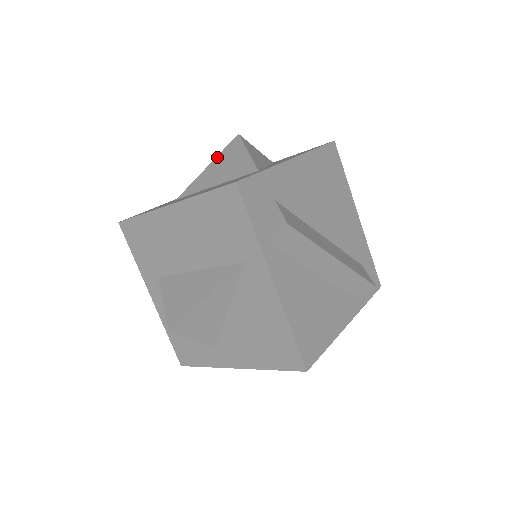
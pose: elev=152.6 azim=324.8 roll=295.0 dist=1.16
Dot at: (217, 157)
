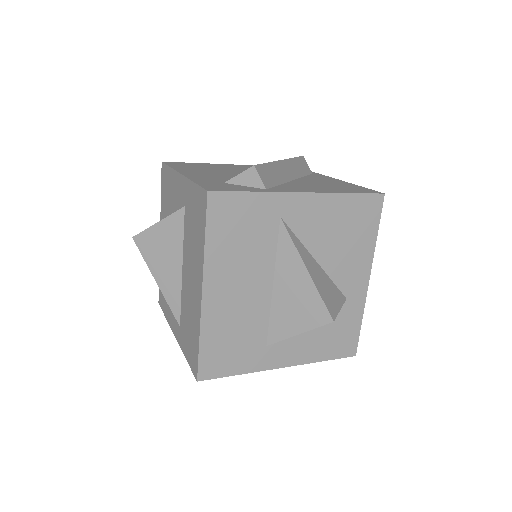
Dot at: (149, 266)
